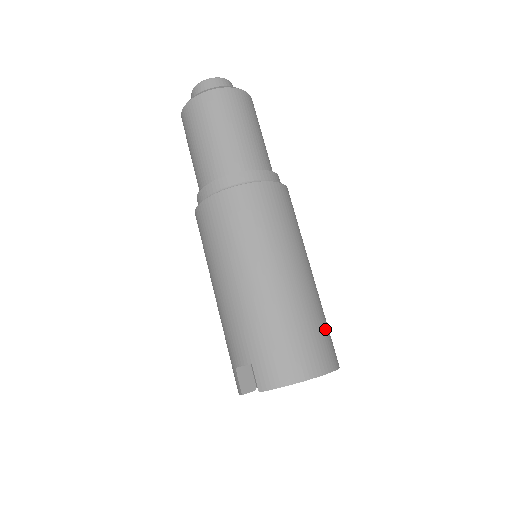
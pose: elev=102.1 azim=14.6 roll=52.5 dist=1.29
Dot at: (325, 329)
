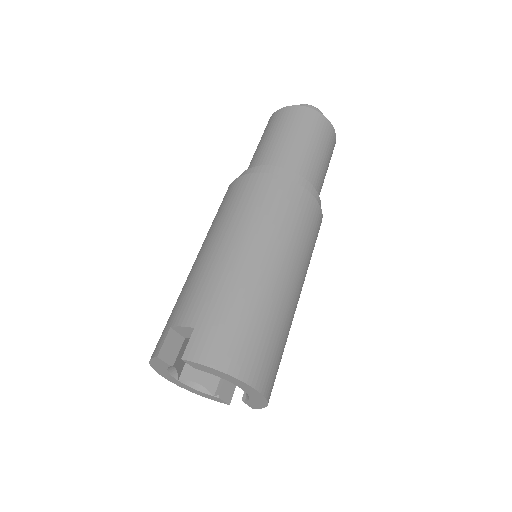
Dot at: (281, 355)
